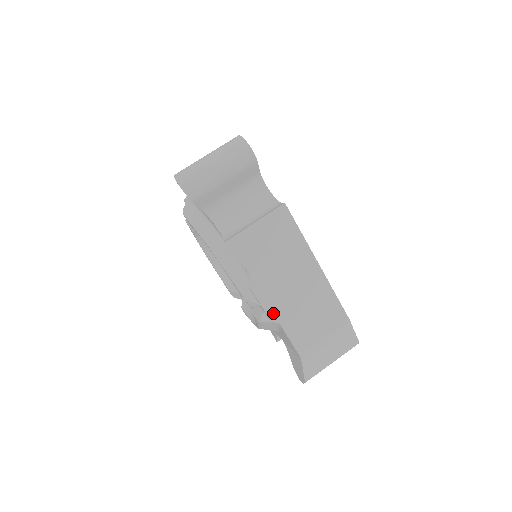
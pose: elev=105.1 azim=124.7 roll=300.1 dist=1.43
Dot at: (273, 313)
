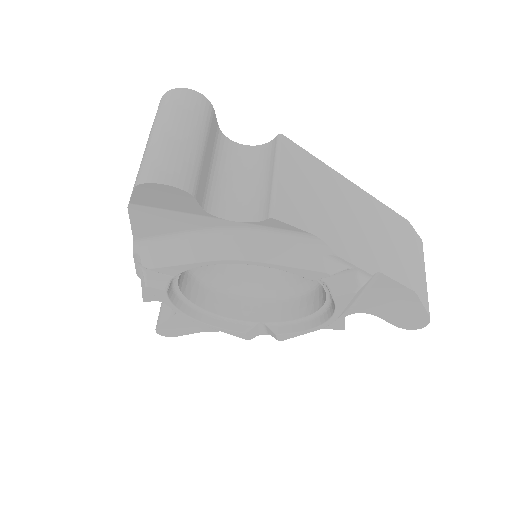
Dot at: (366, 264)
